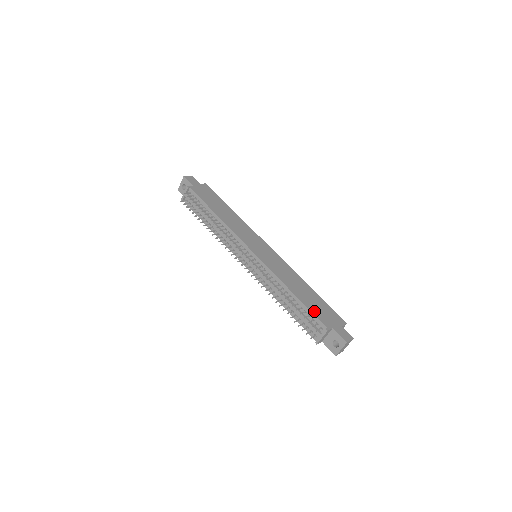
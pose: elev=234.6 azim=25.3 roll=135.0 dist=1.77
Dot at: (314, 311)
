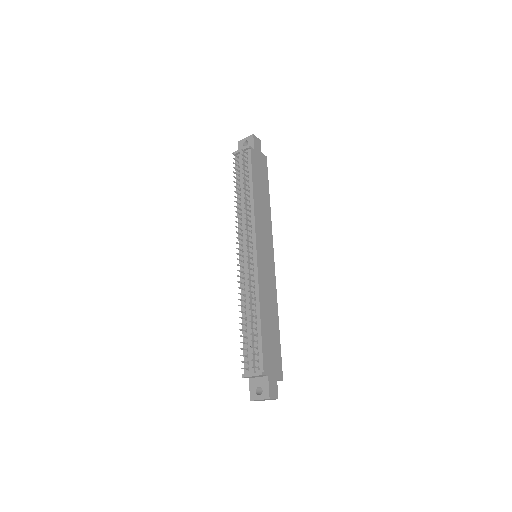
Dot at: (265, 347)
